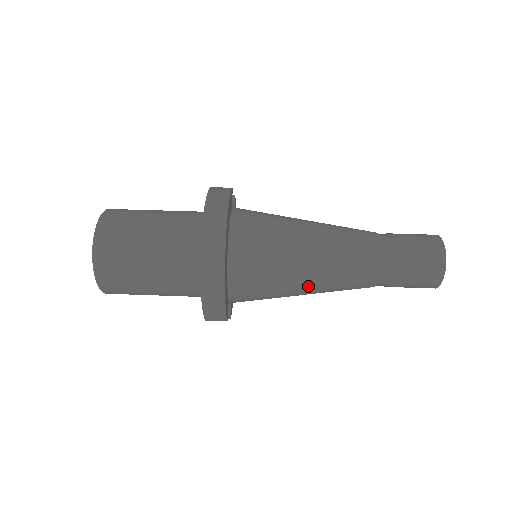
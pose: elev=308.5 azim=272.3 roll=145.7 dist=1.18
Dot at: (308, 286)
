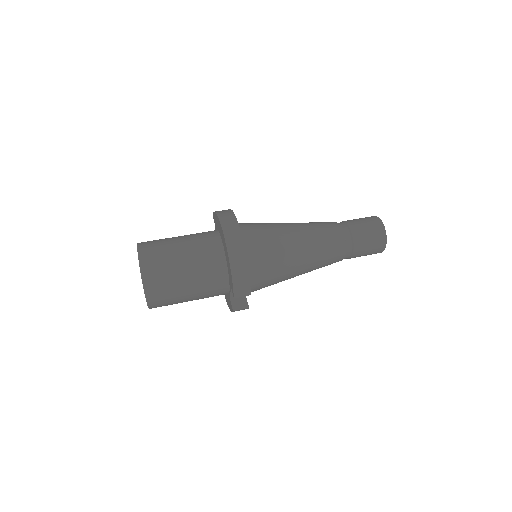
Dot at: (301, 258)
